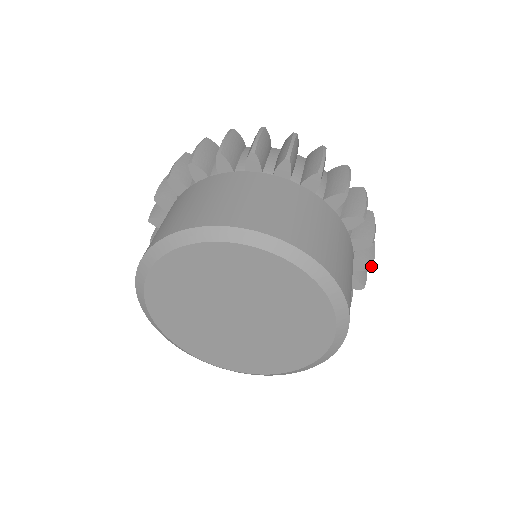
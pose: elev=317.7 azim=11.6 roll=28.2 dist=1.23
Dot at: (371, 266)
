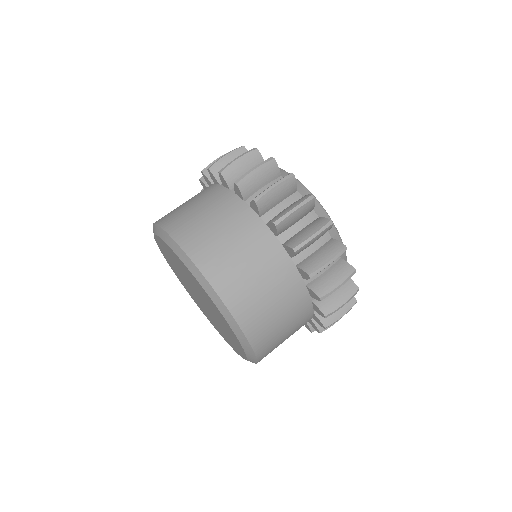
Dot at: (311, 332)
